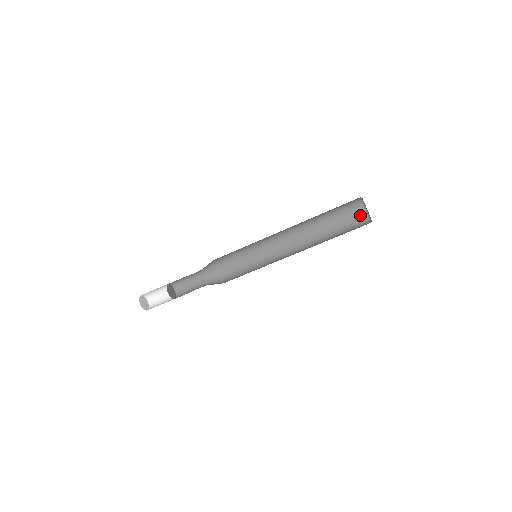
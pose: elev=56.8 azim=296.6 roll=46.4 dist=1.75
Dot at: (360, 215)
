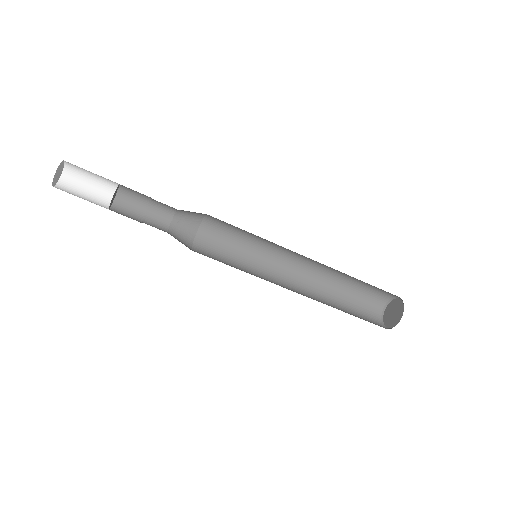
Dot at: (374, 315)
